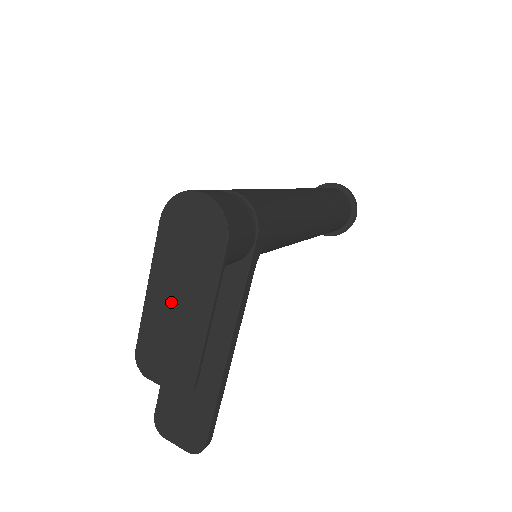
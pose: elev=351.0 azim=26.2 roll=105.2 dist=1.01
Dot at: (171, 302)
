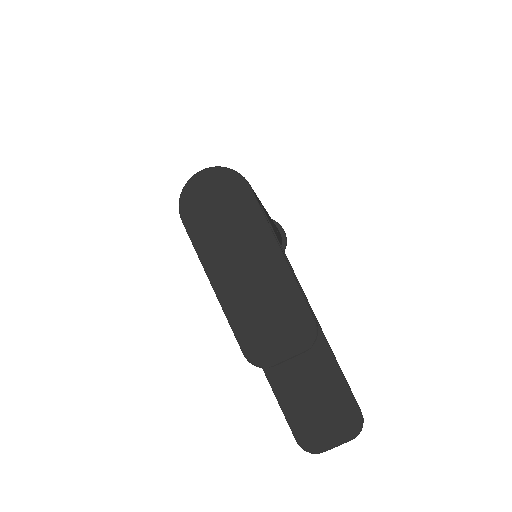
Dot at: (242, 275)
